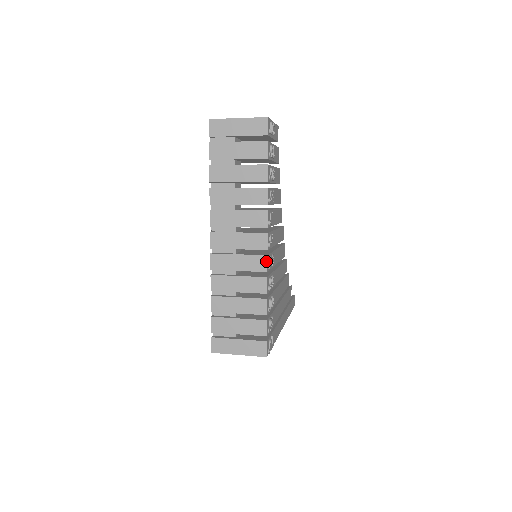
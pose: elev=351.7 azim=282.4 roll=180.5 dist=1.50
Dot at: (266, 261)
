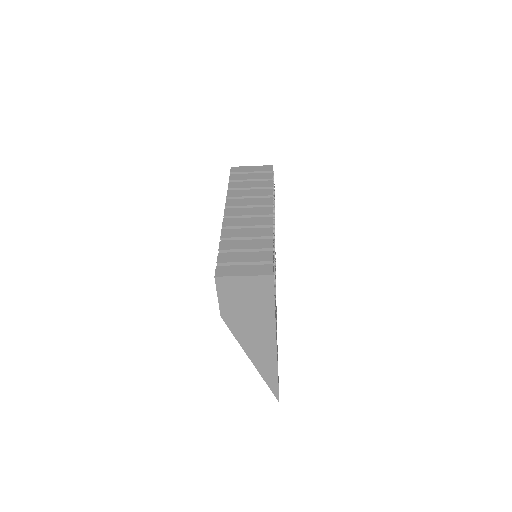
Dot at: (272, 219)
